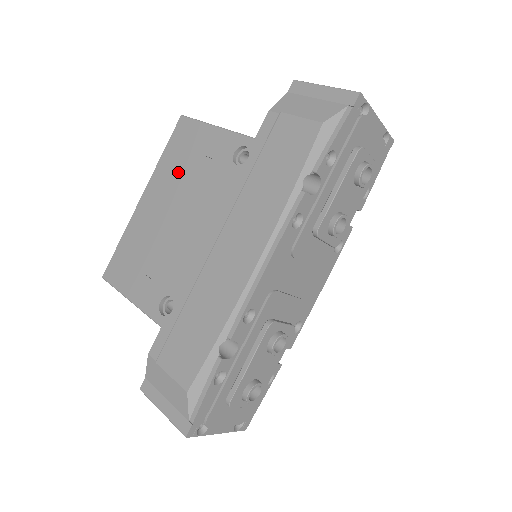
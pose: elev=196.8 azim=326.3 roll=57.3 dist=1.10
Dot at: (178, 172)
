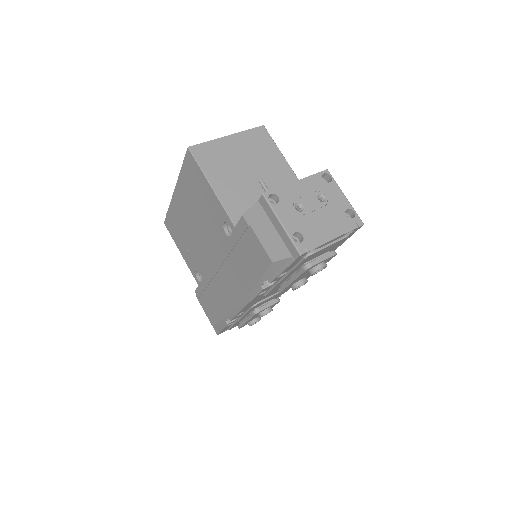
Dot at: (193, 198)
